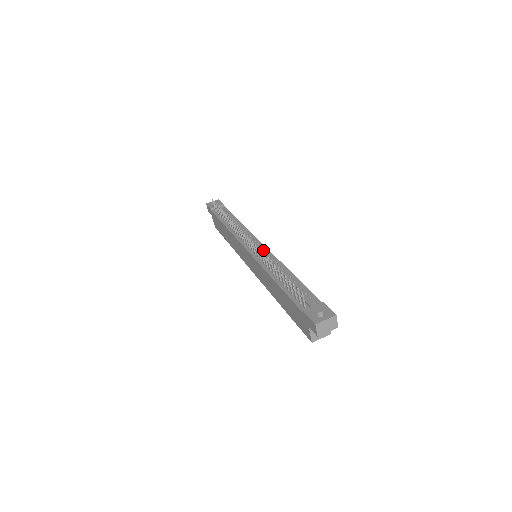
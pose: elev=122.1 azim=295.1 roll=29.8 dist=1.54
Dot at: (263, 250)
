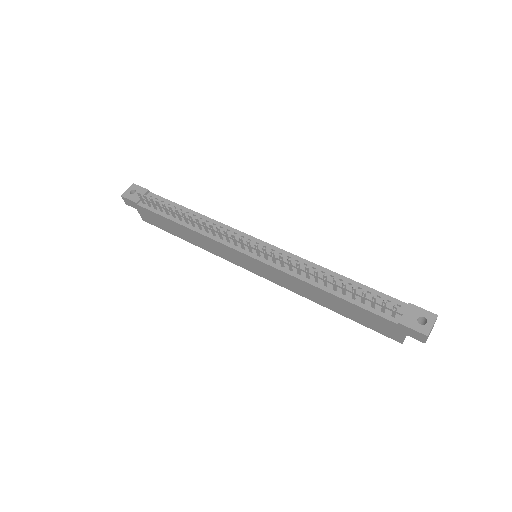
Dot at: (271, 250)
